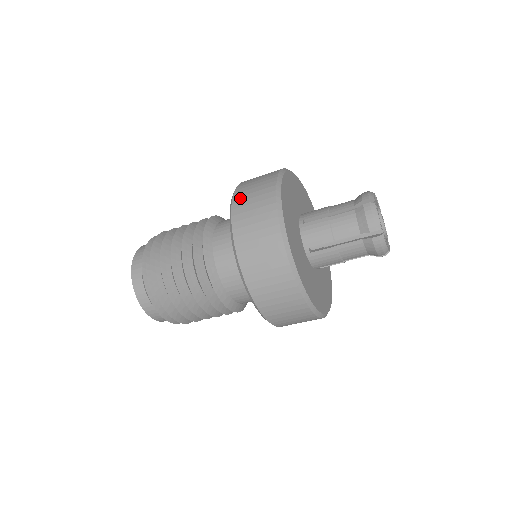
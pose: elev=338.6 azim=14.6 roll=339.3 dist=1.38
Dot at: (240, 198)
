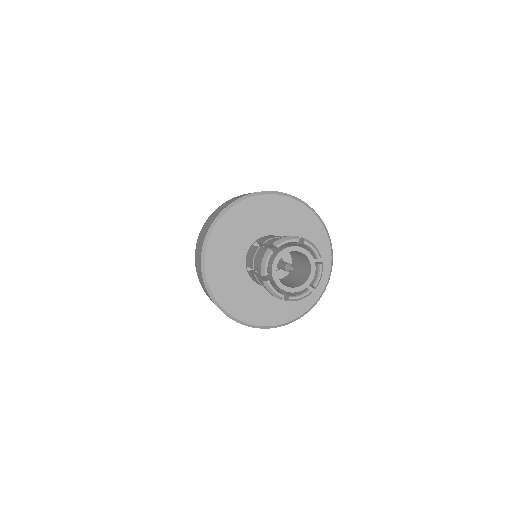
Dot at: (216, 210)
